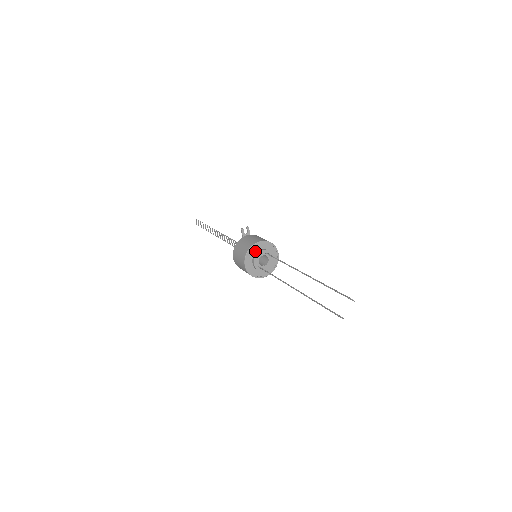
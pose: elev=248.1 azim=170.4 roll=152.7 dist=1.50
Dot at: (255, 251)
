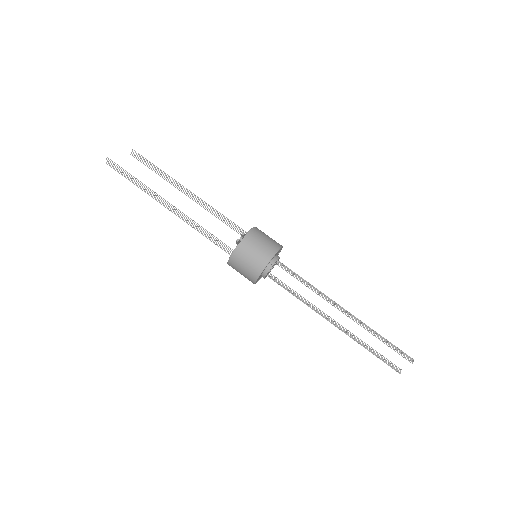
Dot at: (265, 268)
